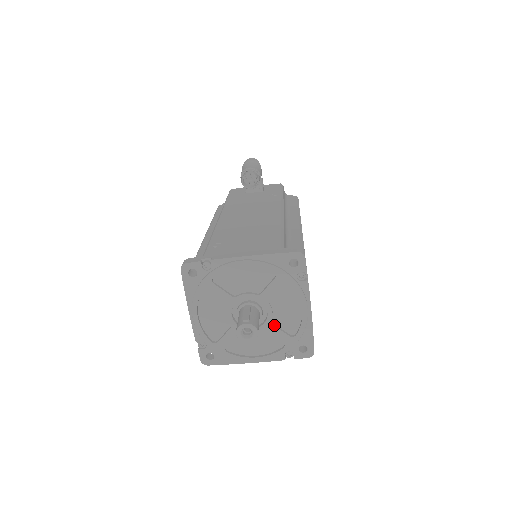
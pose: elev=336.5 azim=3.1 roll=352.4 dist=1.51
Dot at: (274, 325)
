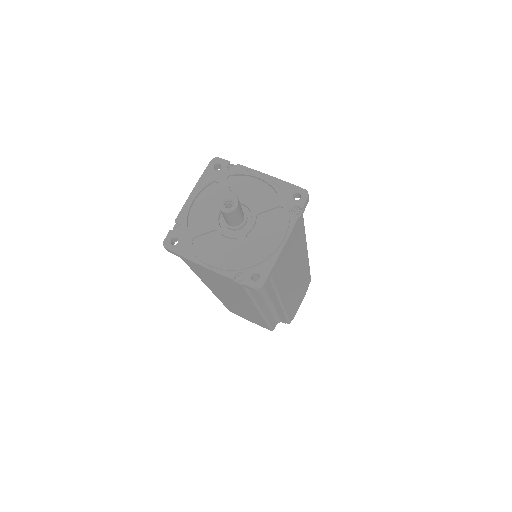
Dot at: (247, 238)
